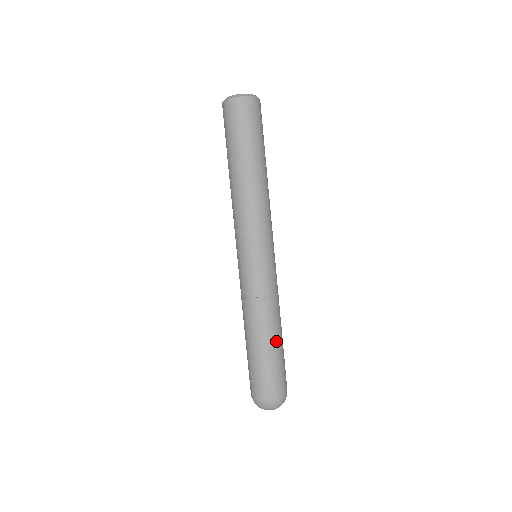
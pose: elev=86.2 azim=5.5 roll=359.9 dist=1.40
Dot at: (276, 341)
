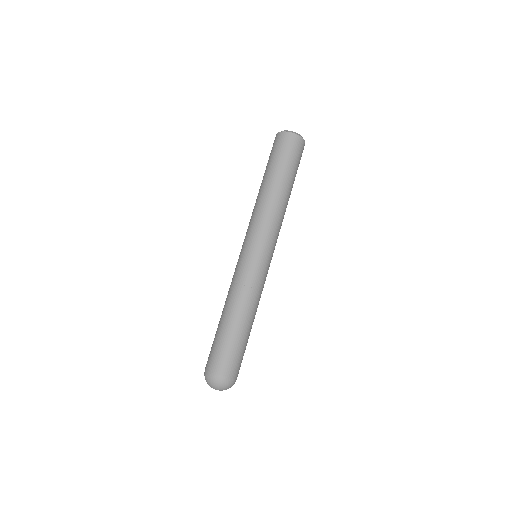
Dot at: (240, 327)
